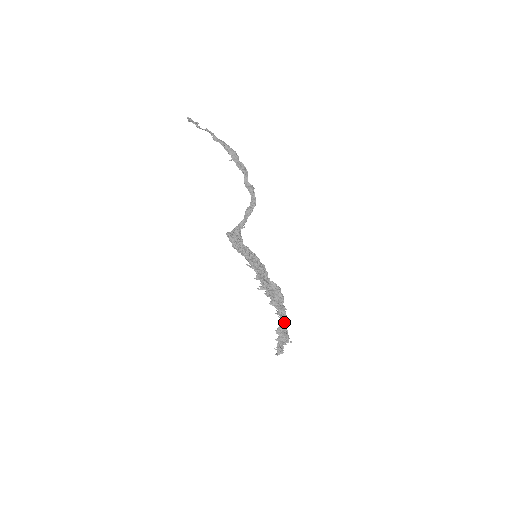
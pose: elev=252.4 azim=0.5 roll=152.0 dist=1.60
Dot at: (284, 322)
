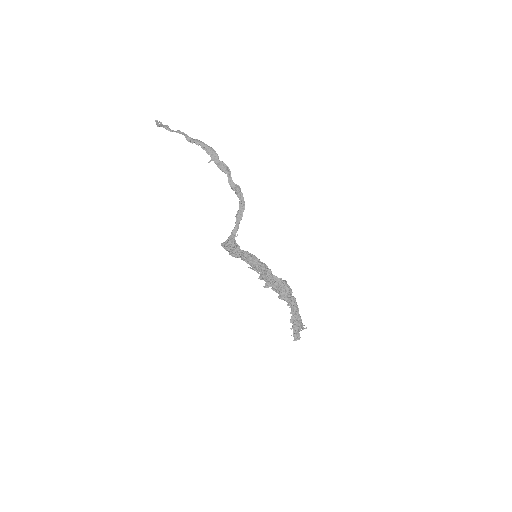
Dot at: (296, 312)
